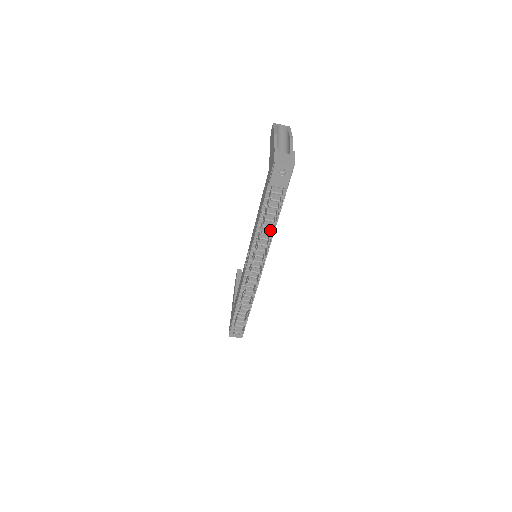
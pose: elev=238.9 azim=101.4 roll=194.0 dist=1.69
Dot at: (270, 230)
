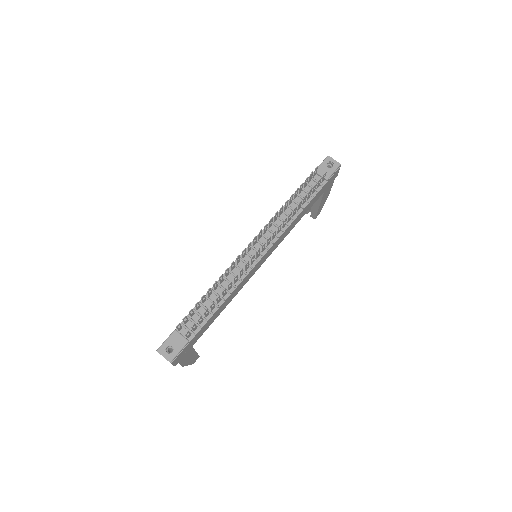
Dot at: (293, 215)
